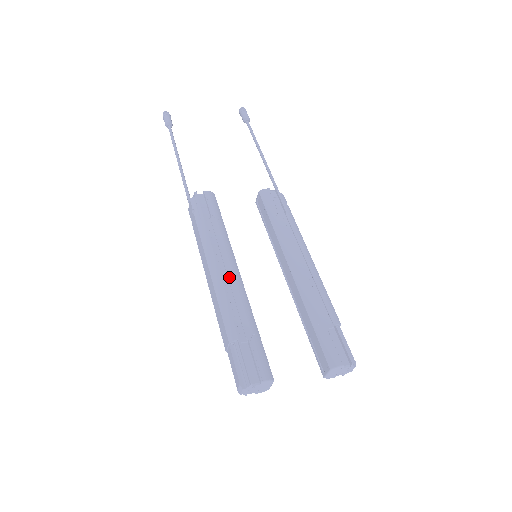
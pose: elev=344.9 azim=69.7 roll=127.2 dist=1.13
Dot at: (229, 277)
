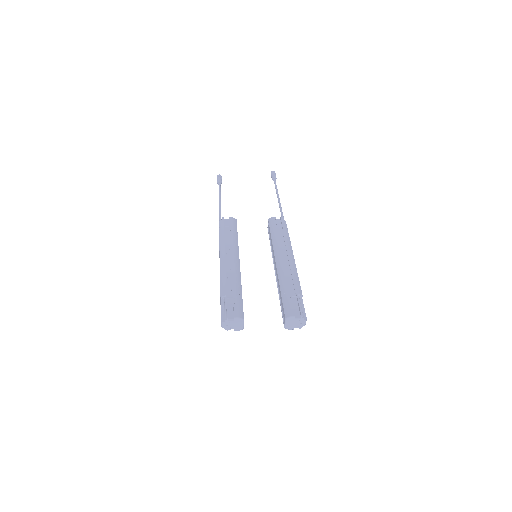
Dot at: (231, 263)
